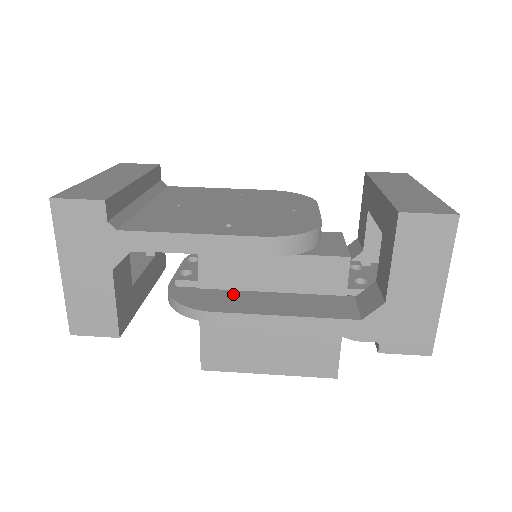
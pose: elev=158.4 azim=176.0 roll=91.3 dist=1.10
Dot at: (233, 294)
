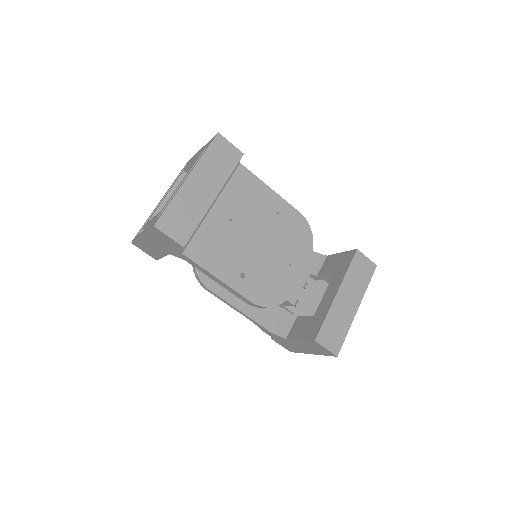
Dot at: occluded
